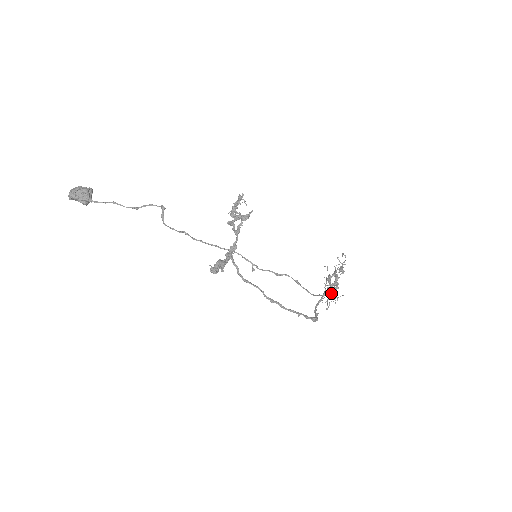
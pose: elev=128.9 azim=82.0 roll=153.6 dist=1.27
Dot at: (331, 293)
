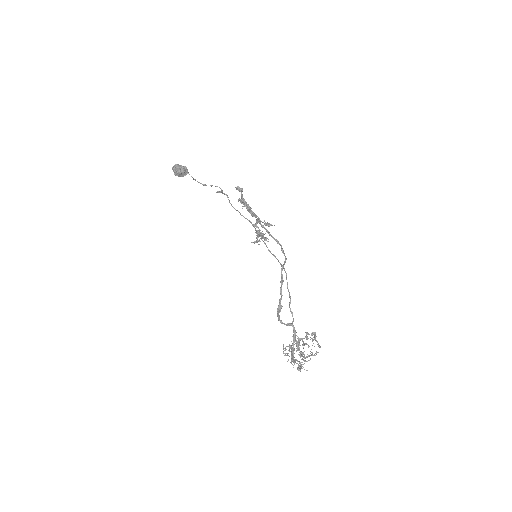
Dot at: occluded
